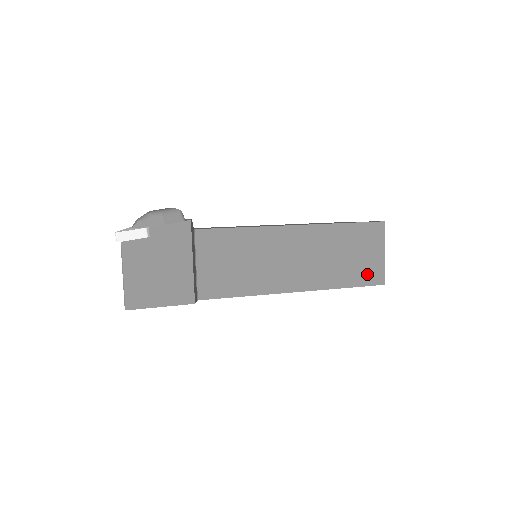
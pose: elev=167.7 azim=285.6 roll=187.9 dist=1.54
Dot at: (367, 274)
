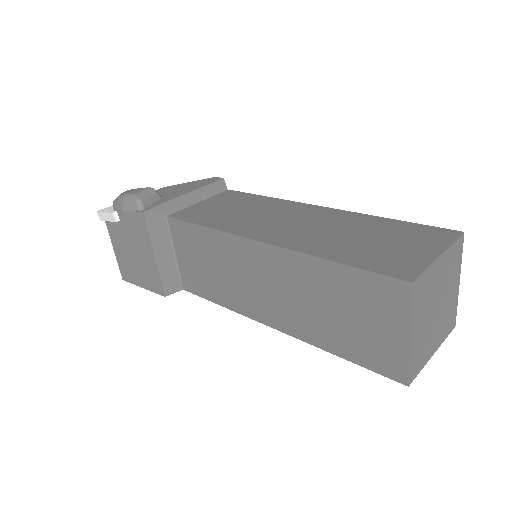
Dot at: (374, 354)
